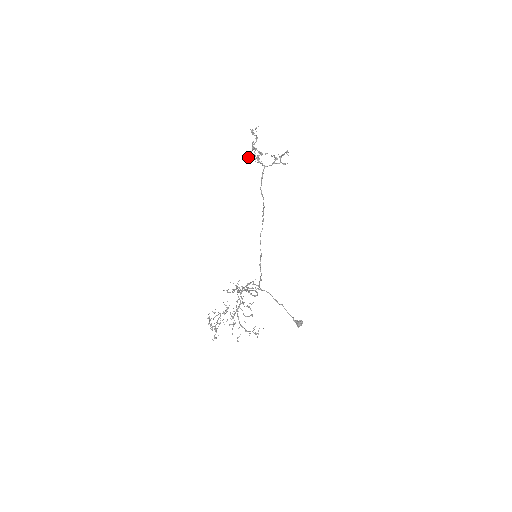
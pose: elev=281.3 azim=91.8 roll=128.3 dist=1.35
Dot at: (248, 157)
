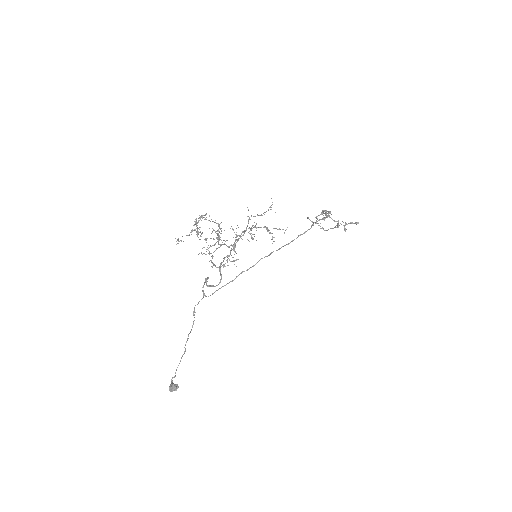
Dot at: occluded
